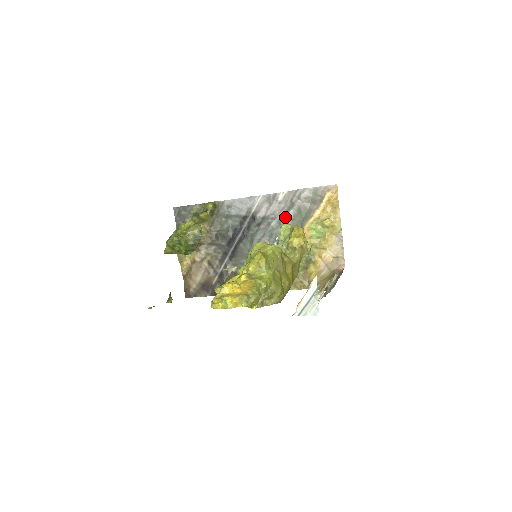
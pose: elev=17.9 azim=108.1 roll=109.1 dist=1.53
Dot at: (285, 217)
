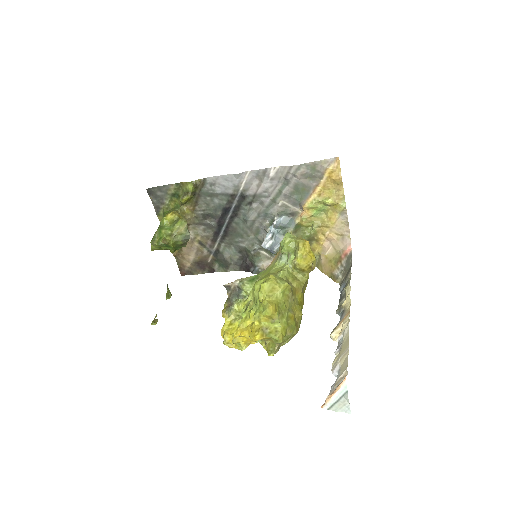
Dot at: (280, 195)
